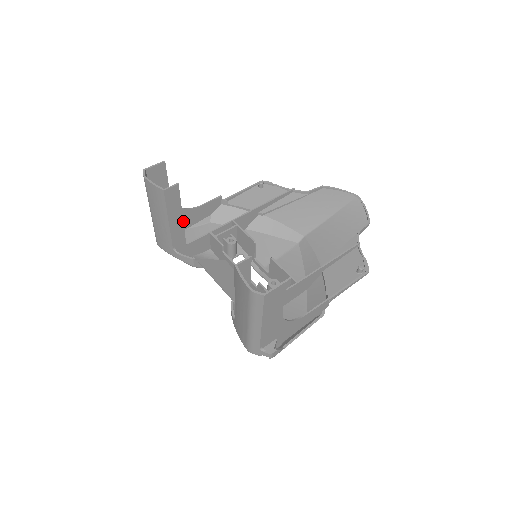
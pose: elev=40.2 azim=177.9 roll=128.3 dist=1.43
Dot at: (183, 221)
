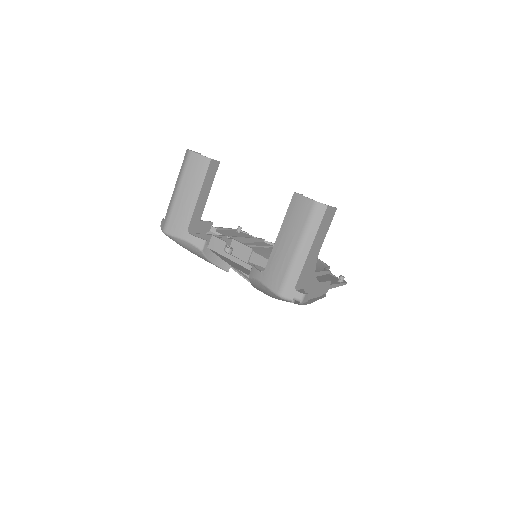
Dot at: occluded
